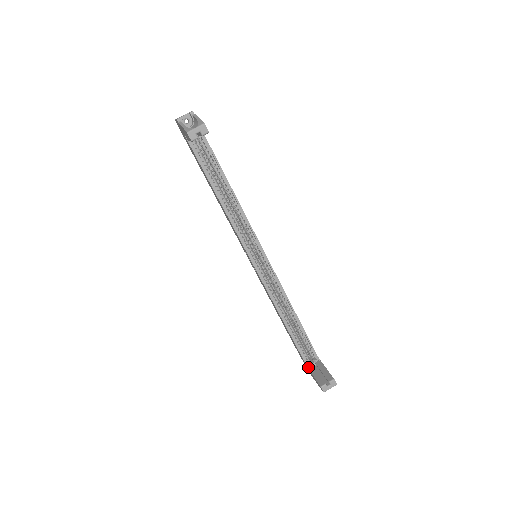
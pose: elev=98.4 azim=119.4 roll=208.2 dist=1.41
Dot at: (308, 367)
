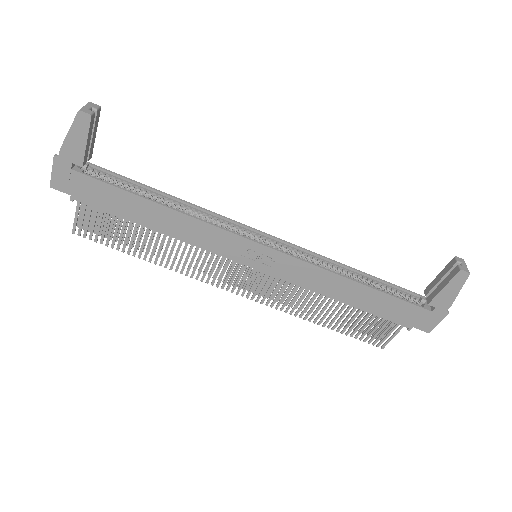
Dot at: (427, 303)
